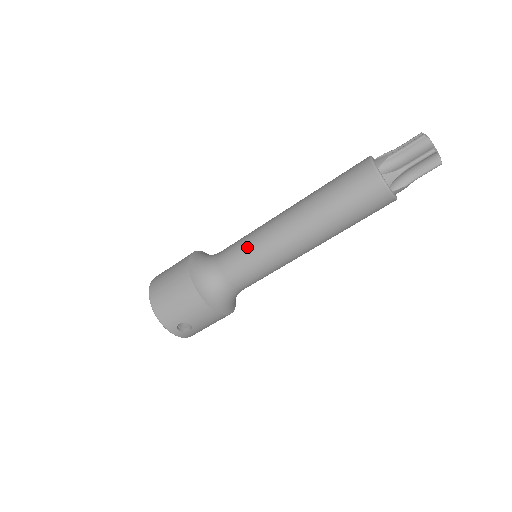
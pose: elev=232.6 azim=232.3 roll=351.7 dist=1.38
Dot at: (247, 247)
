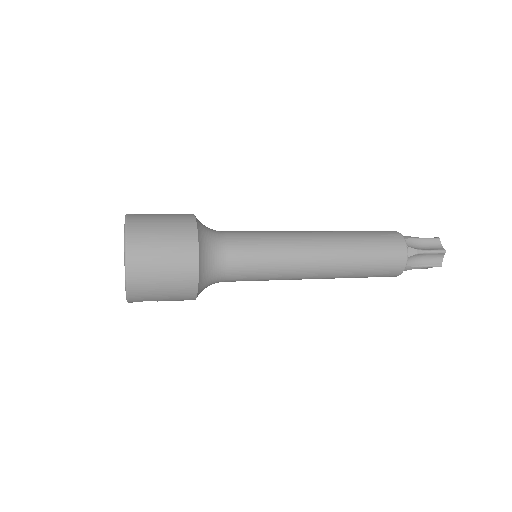
Dot at: (268, 262)
